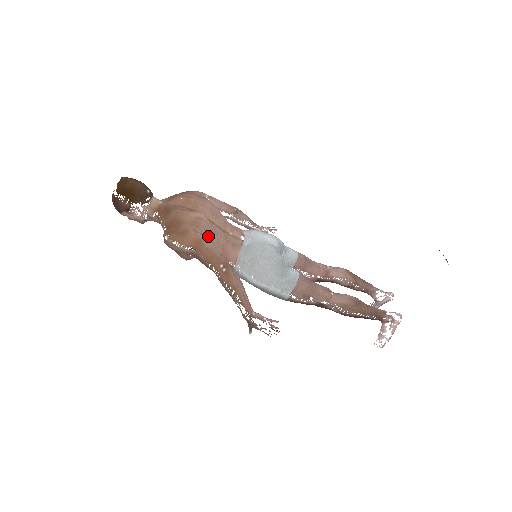
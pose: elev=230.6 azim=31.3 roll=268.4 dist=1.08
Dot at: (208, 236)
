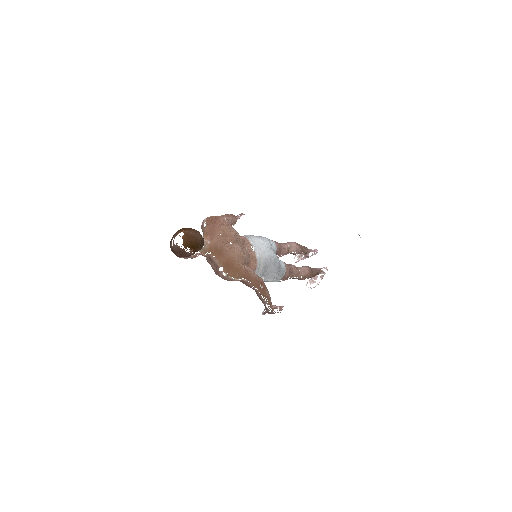
Dot at: (245, 263)
